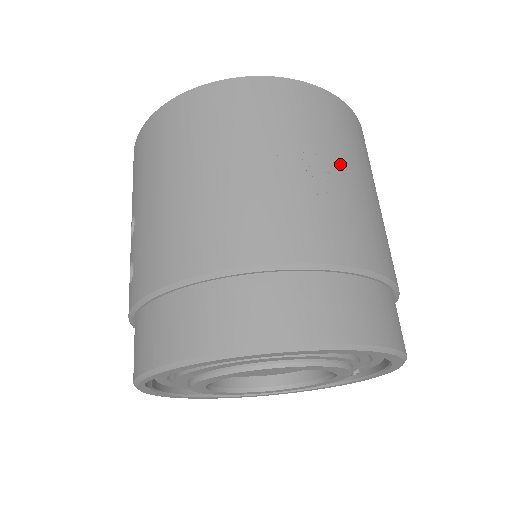
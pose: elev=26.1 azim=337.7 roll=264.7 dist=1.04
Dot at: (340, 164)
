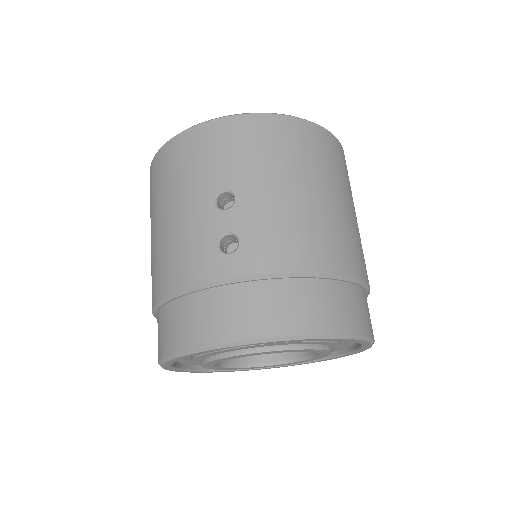
Dot at: occluded
